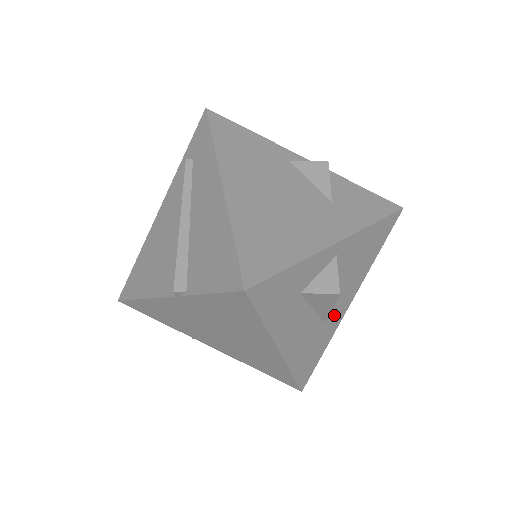
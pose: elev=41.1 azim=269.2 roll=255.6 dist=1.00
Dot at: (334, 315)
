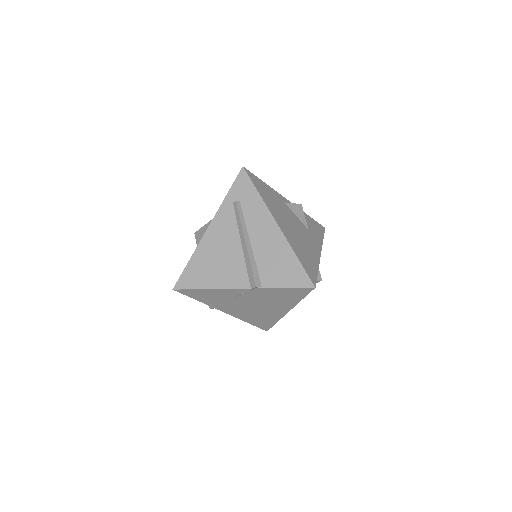
Dot at: occluded
